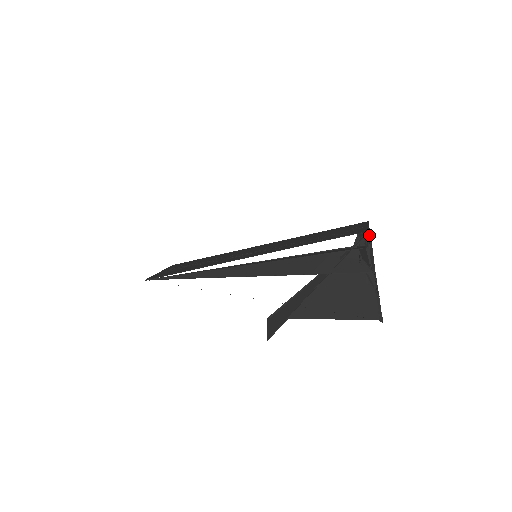
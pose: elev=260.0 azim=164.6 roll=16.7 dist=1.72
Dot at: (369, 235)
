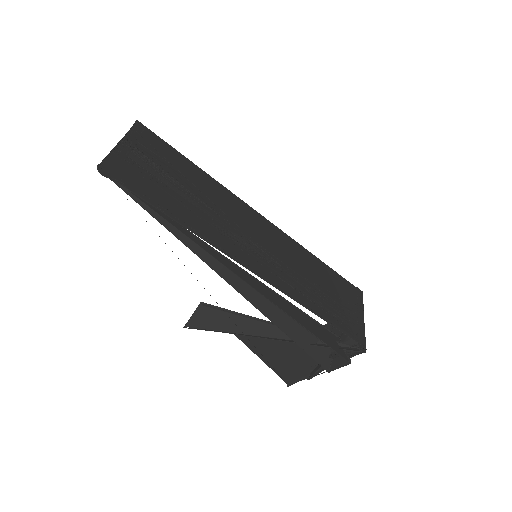
Dot at: (362, 352)
